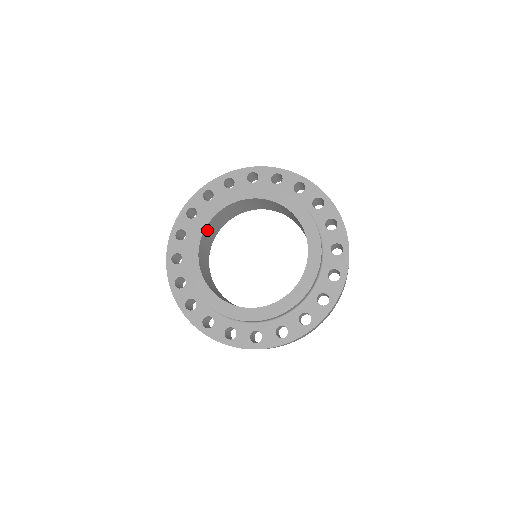
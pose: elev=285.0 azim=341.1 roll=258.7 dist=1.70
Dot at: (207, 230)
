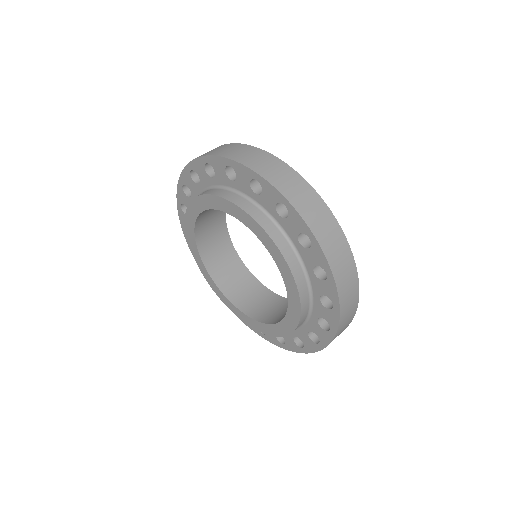
Dot at: (206, 210)
